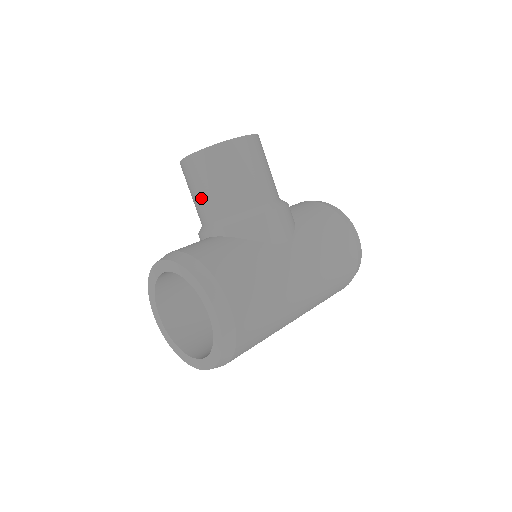
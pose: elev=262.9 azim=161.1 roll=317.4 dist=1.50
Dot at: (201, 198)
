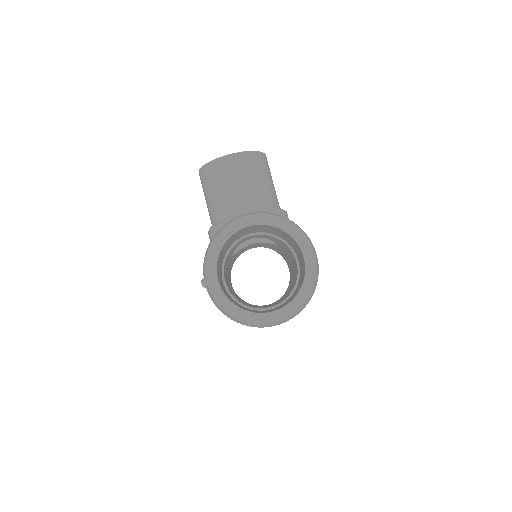
Dot at: (240, 189)
